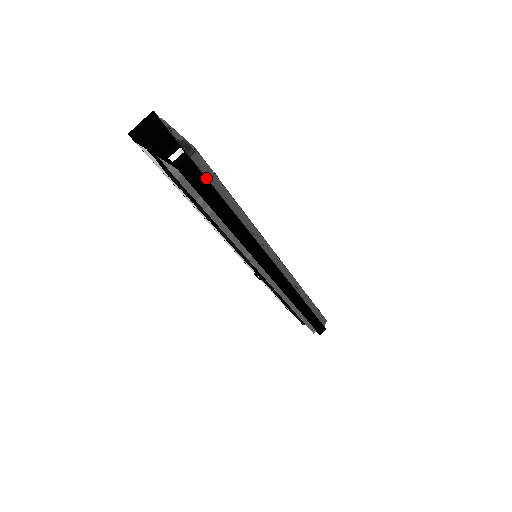
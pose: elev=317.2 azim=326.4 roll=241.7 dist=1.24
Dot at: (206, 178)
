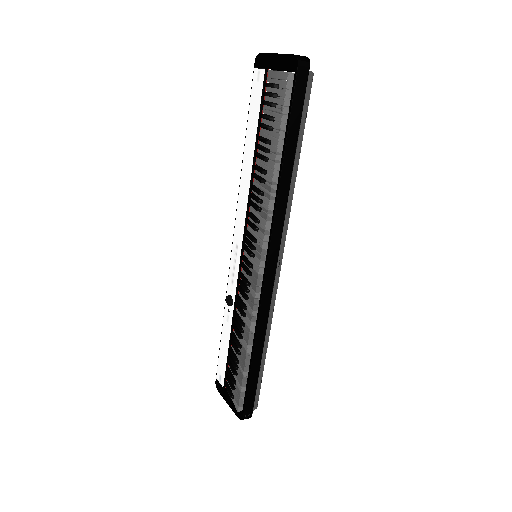
Dot at: (304, 102)
